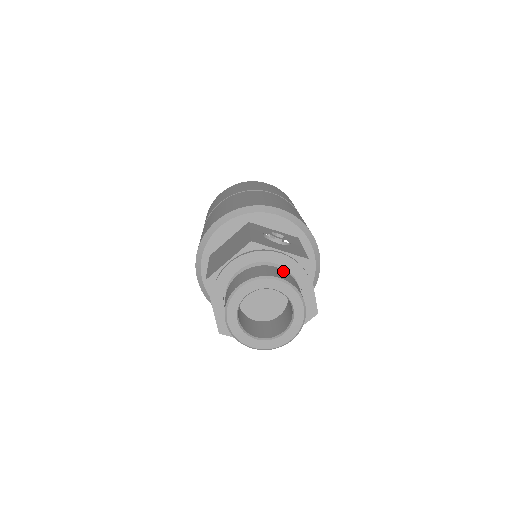
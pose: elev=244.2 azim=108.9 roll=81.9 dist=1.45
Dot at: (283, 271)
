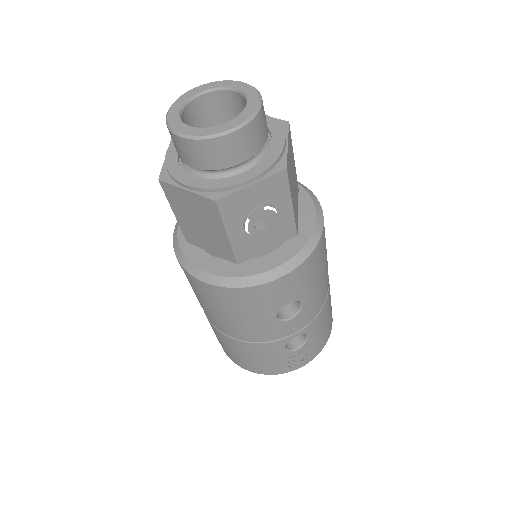
Dot at: occluded
